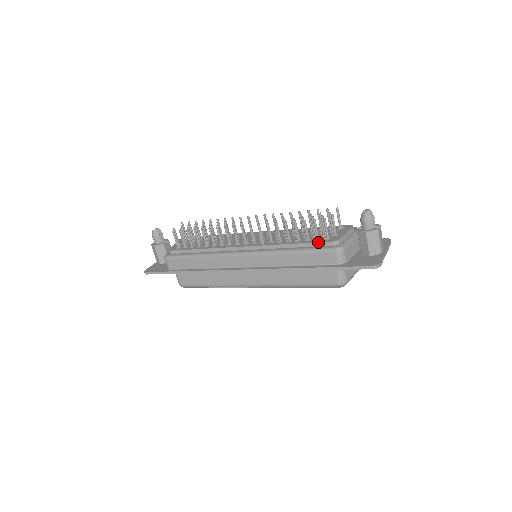
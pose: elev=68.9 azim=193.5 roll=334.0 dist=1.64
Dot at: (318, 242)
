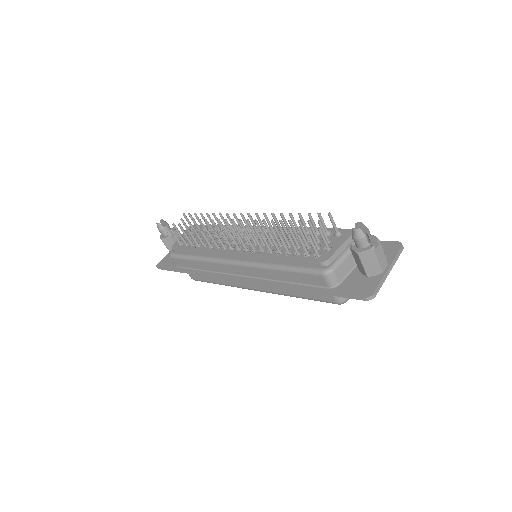
Dot at: (305, 261)
